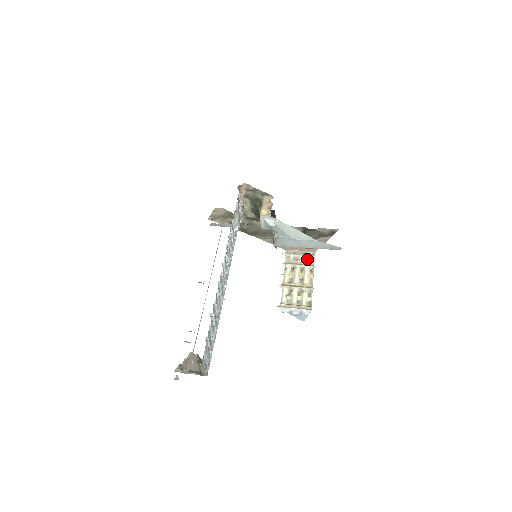
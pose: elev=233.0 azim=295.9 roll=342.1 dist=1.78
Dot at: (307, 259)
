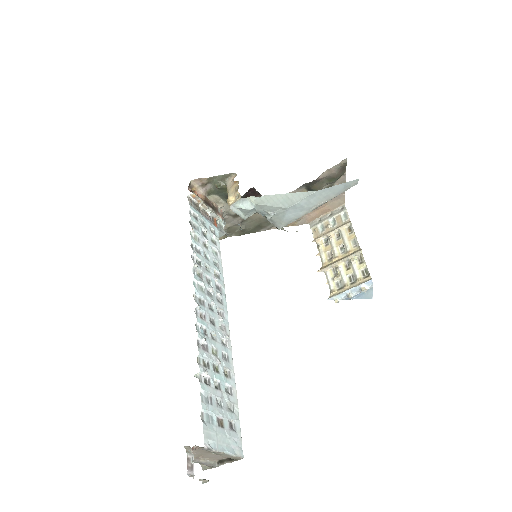
Dot at: (338, 218)
